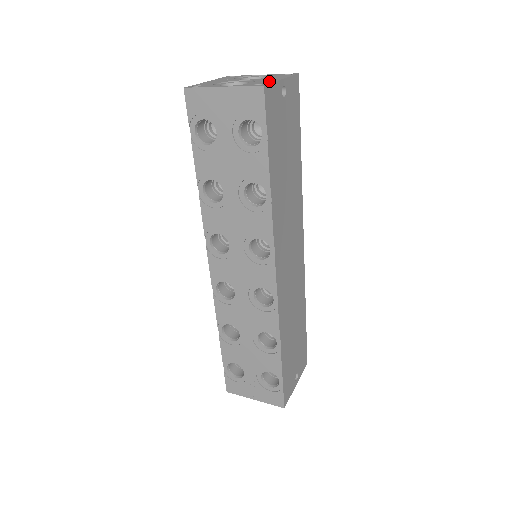
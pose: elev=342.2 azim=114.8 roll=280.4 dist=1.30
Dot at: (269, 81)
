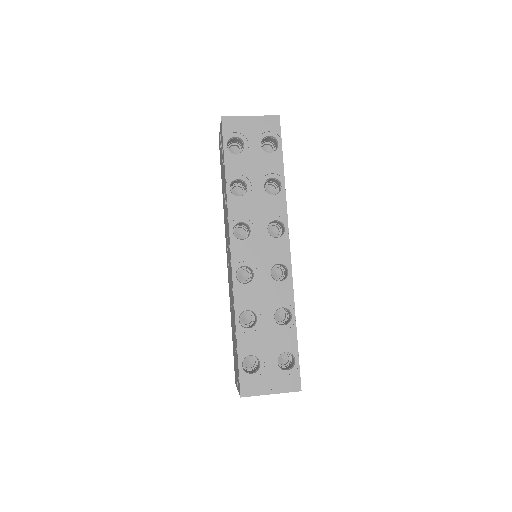
Dot at: occluded
